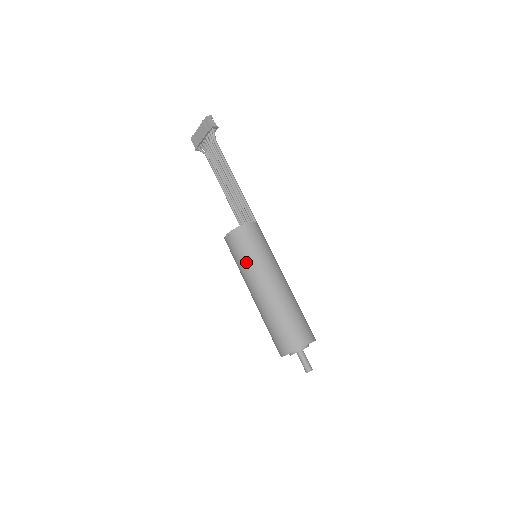
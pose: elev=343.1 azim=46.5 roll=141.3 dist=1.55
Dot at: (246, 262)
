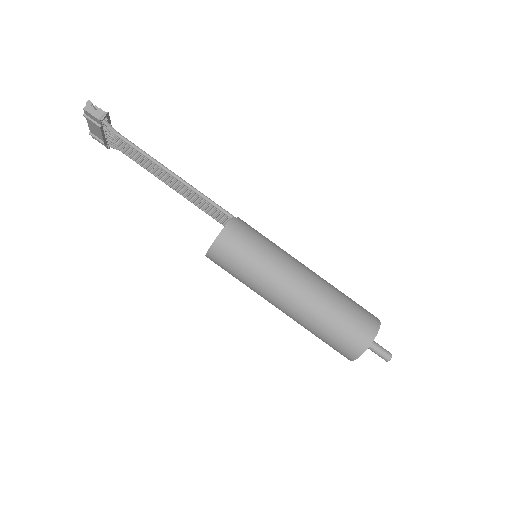
Dot at: (247, 281)
